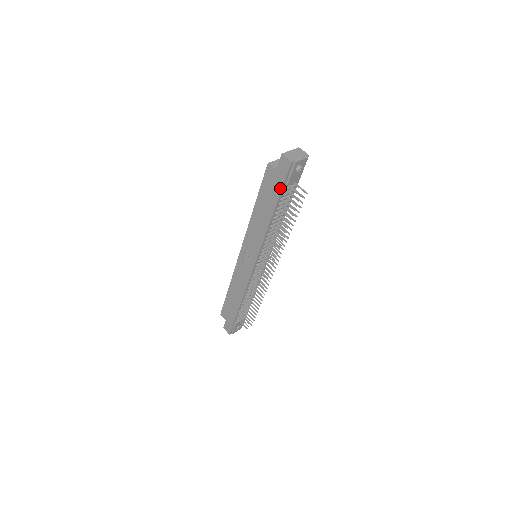
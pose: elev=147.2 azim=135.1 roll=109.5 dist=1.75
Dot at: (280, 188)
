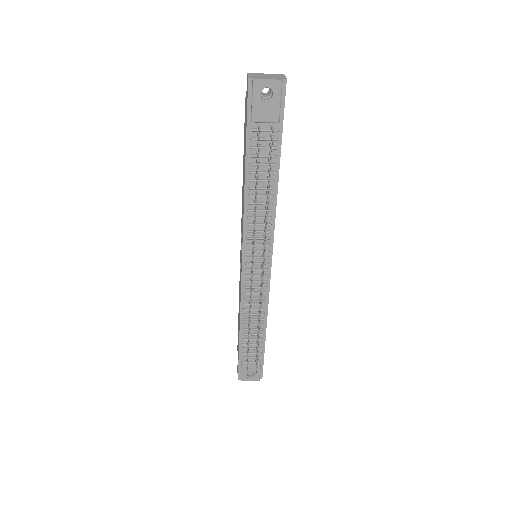
Dot at: (246, 127)
